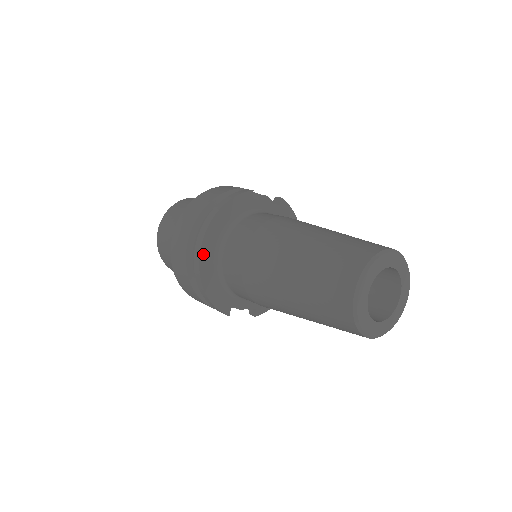
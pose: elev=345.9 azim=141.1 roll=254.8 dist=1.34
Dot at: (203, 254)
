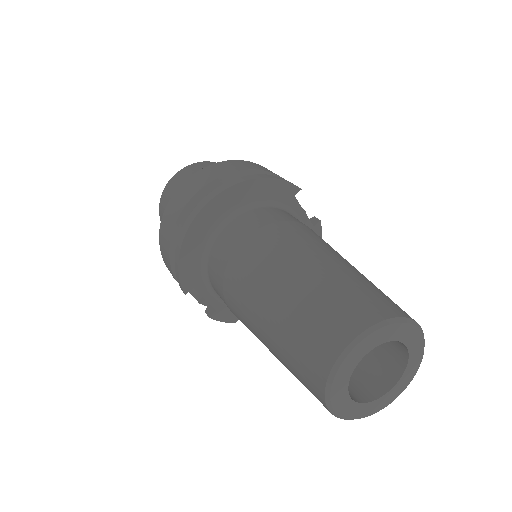
Dot at: (208, 208)
